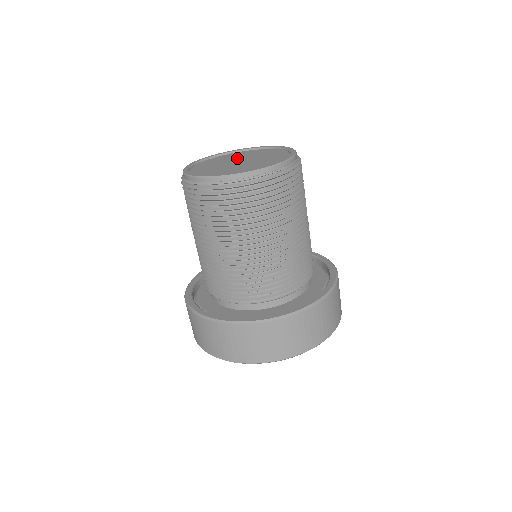
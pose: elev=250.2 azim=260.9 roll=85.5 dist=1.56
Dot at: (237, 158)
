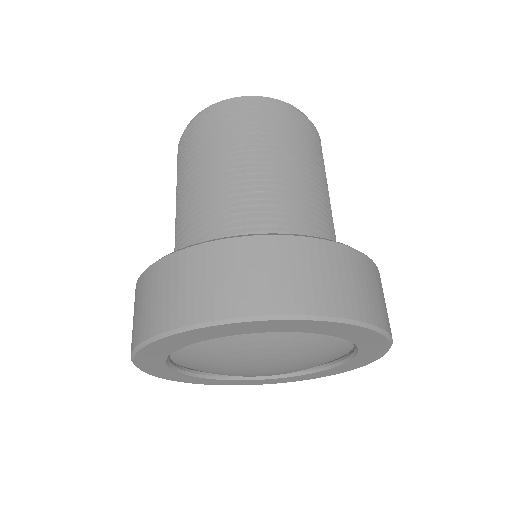
Dot at: occluded
